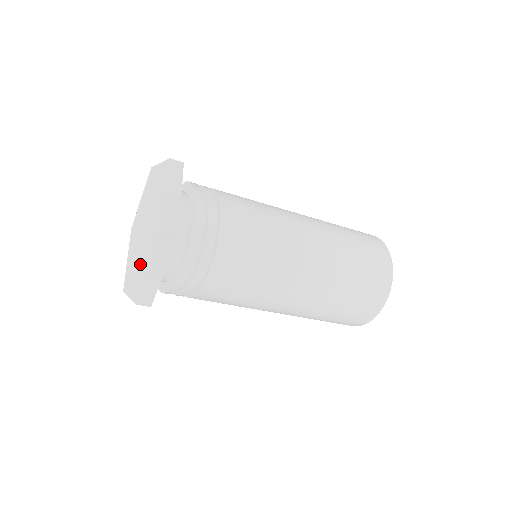
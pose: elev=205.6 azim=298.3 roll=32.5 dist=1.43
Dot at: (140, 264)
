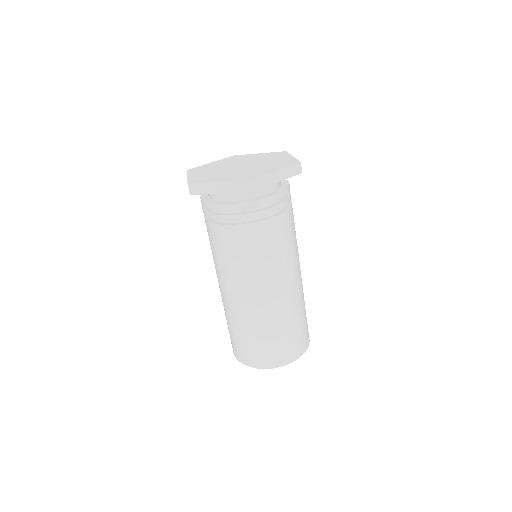
Dot at: (216, 174)
